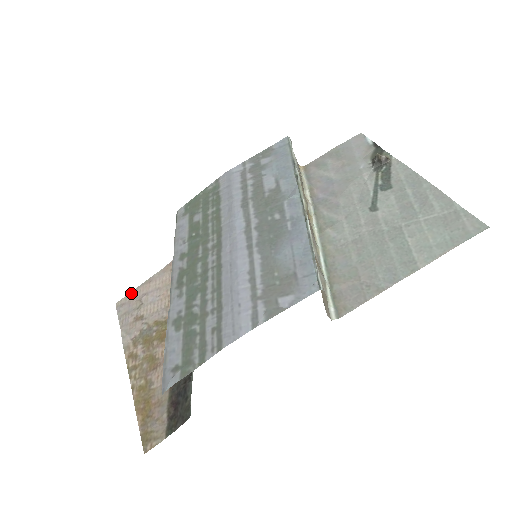
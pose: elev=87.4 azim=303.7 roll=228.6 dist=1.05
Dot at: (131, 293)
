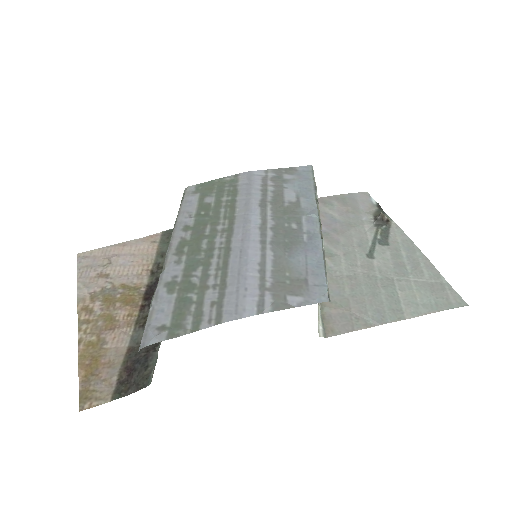
Dot at: (99, 249)
